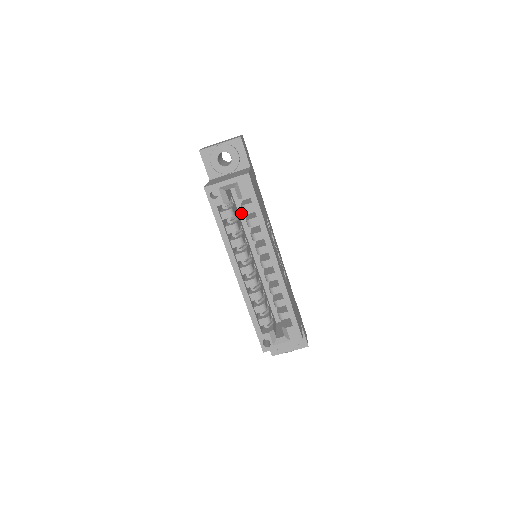
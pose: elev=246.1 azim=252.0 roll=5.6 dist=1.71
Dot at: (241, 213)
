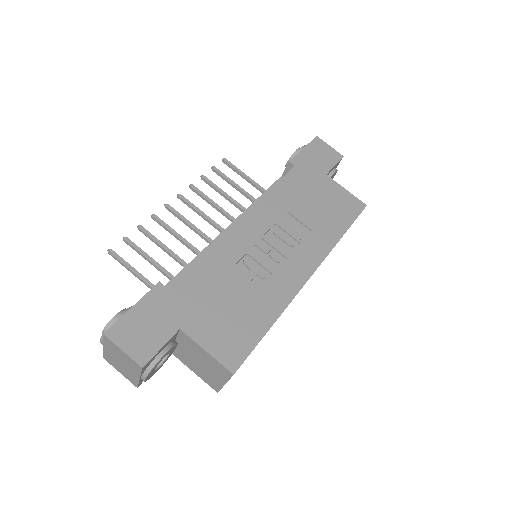
Dot at: occluded
